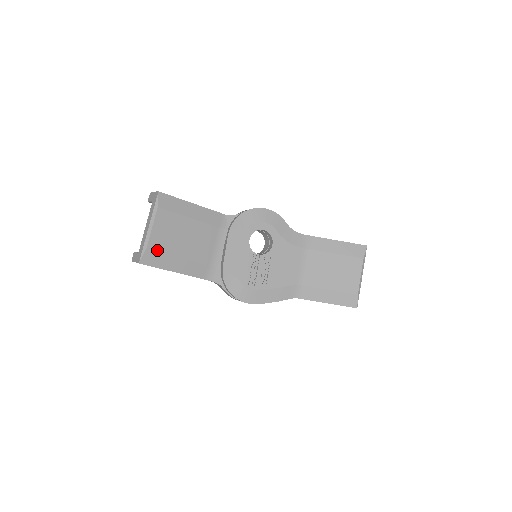
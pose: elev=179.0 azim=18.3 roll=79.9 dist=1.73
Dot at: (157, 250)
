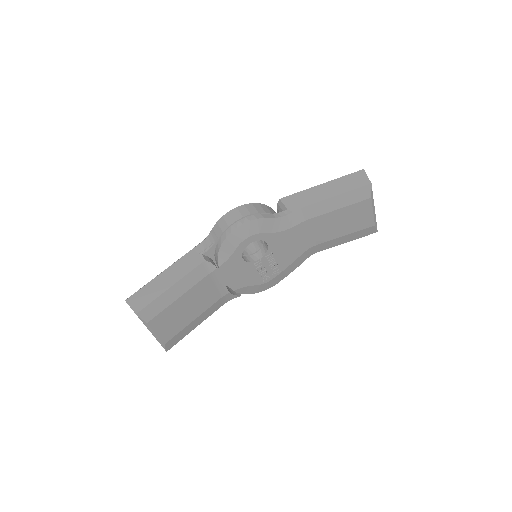
Dot at: (173, 336)
